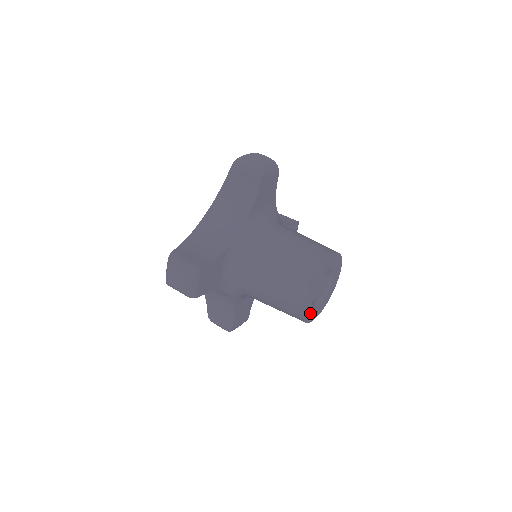
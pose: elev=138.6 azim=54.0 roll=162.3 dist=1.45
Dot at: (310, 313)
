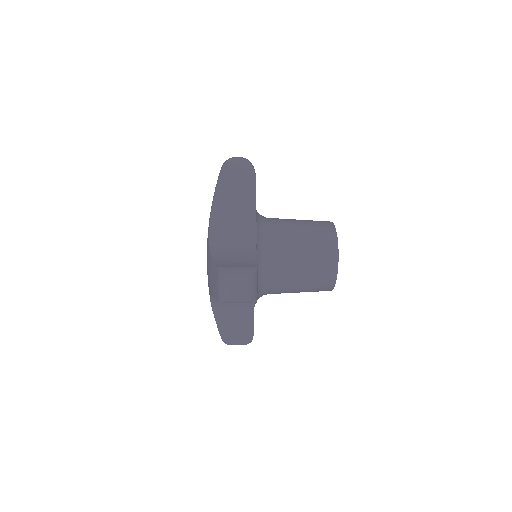
Dot at: occluded
